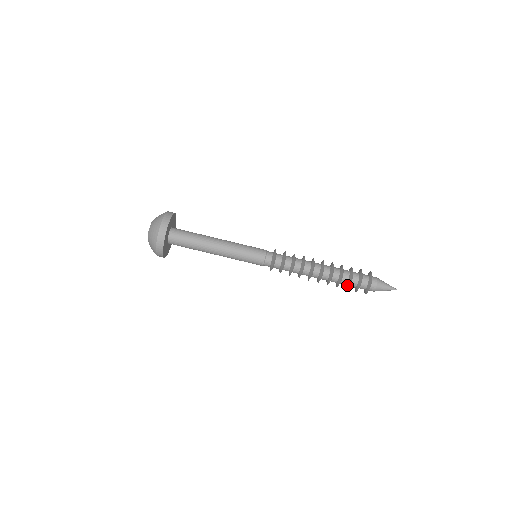
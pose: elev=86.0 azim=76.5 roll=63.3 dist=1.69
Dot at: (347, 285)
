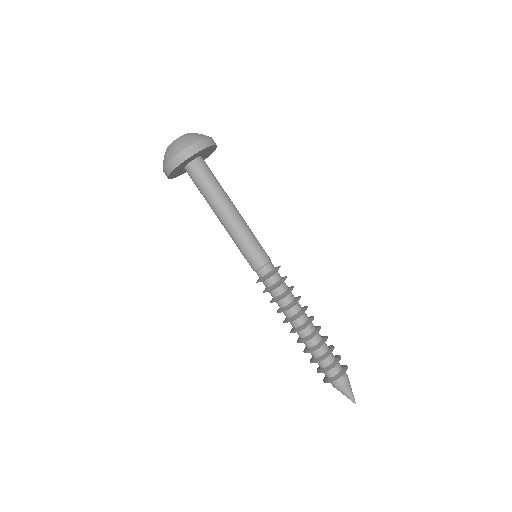
Dot at: (312, 359)
